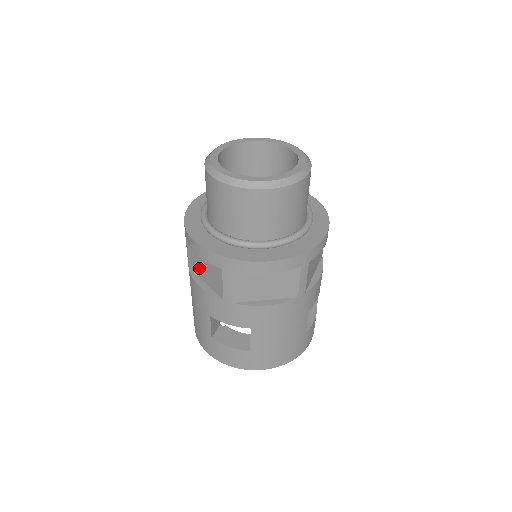
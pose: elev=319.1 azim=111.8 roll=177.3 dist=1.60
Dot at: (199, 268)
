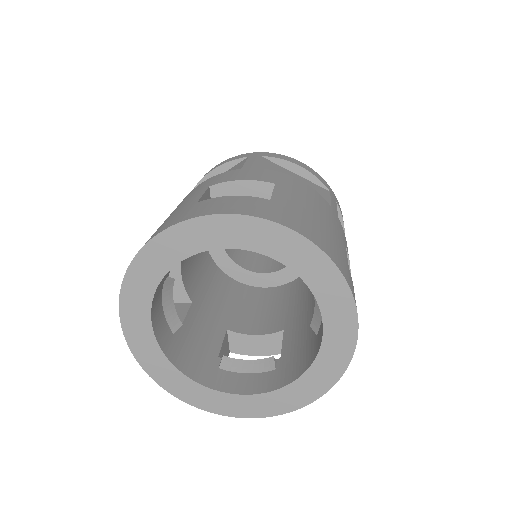
Dot at: occluded
